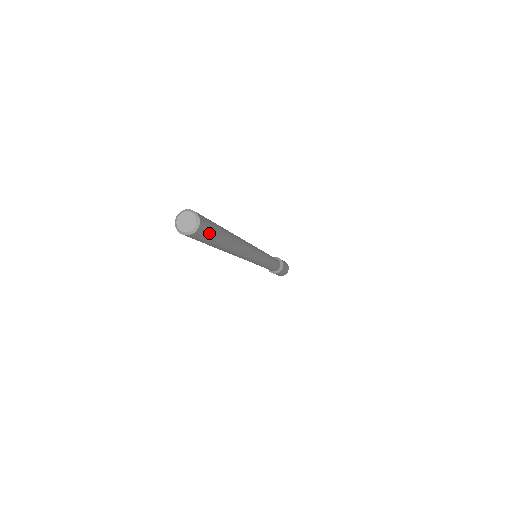
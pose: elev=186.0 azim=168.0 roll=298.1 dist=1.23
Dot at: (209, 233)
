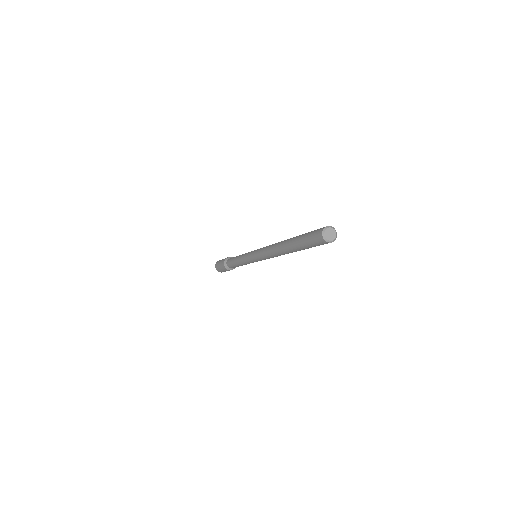
Dot at: occluded
